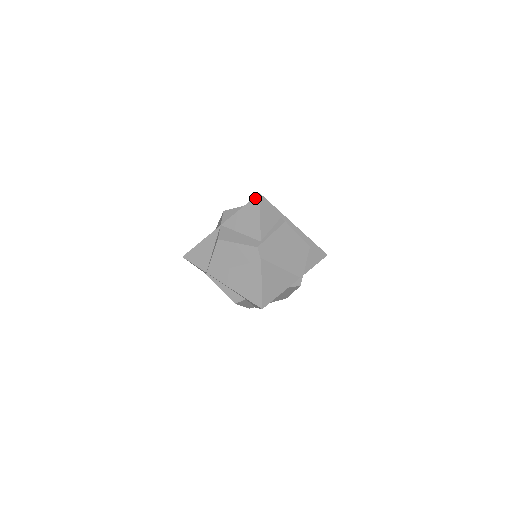
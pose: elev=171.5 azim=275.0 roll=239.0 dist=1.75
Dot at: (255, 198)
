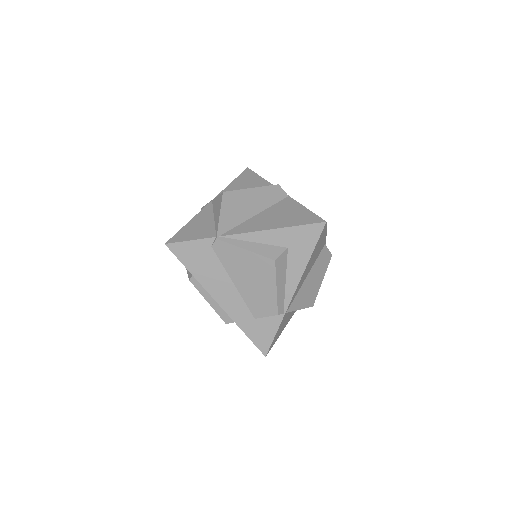
Dot at: (245, 171)
